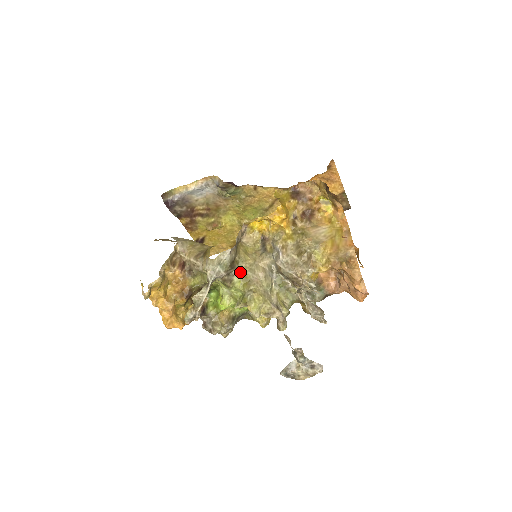
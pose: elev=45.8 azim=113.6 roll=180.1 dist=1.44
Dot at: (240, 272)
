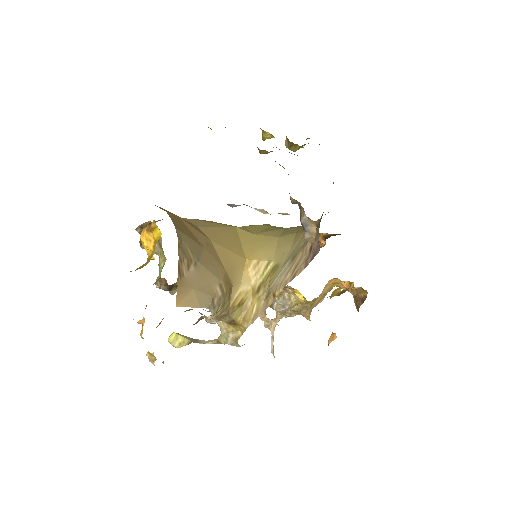
Dot at: occluded
